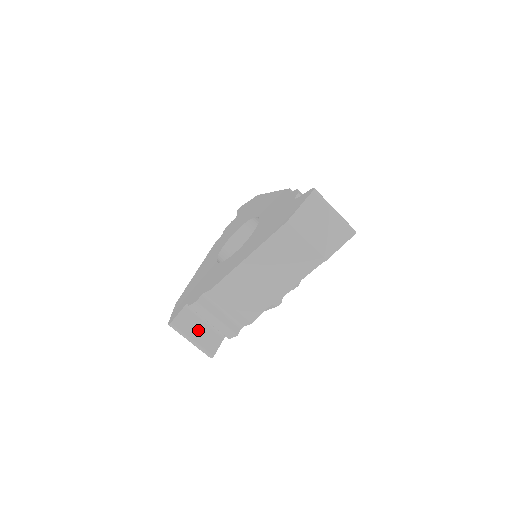
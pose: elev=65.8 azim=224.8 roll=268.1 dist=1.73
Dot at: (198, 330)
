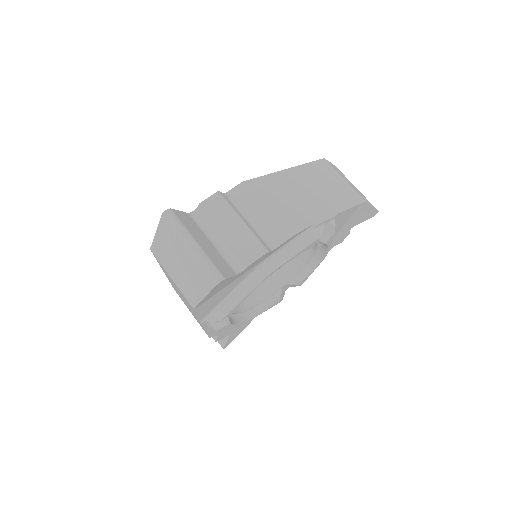
Dot at: (204, 242)
